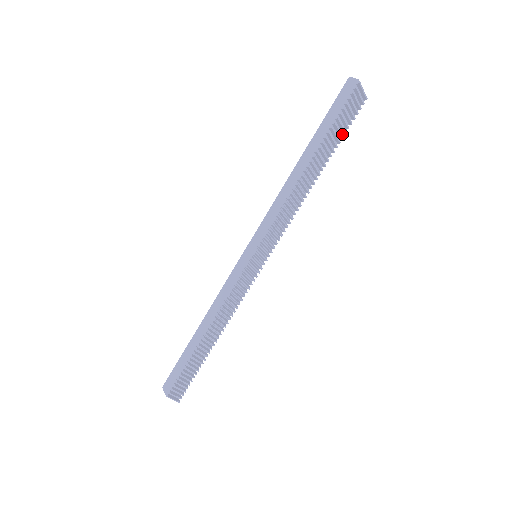
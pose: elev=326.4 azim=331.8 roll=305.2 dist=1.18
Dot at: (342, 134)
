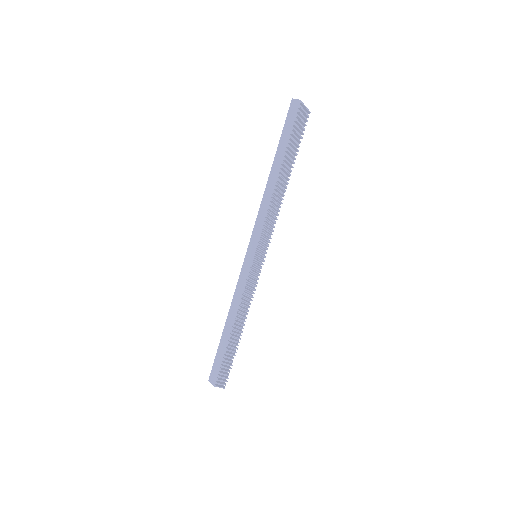
Dot at: (298, 144)
